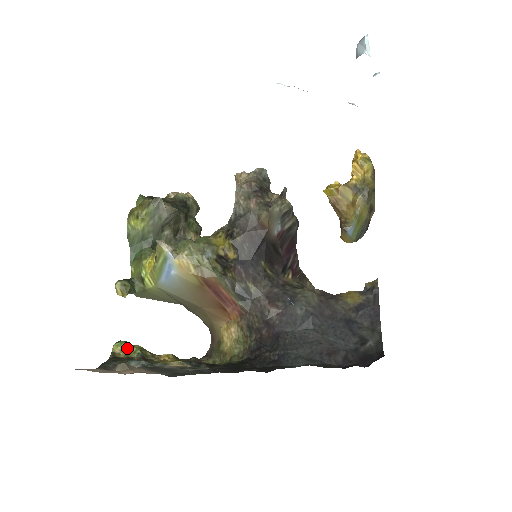
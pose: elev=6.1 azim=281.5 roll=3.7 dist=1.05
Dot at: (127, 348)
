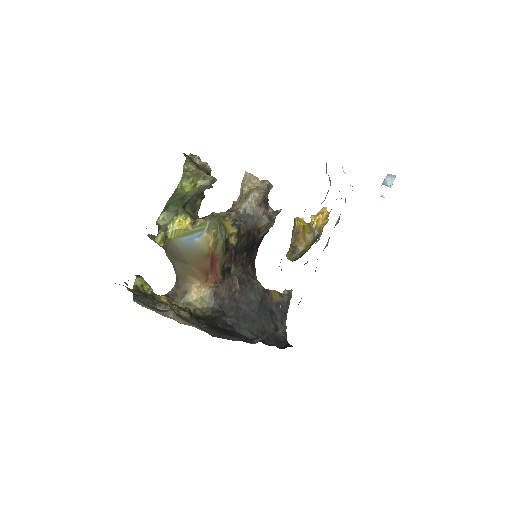
Dot at: (144, 284)
